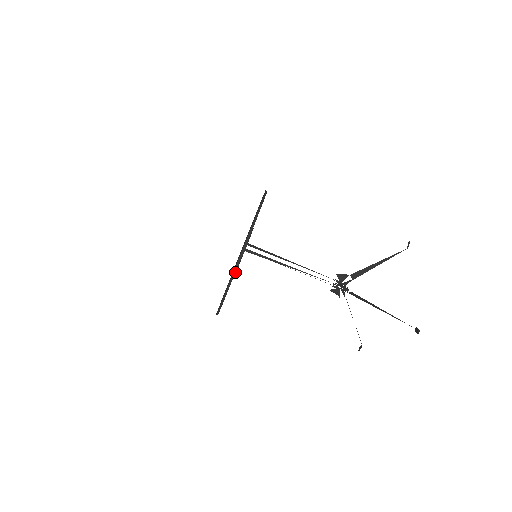
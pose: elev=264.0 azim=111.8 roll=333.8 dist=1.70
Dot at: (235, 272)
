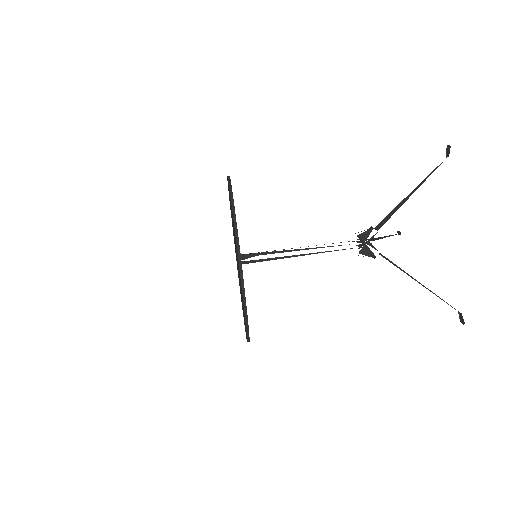
Dot at: (231, 188)
